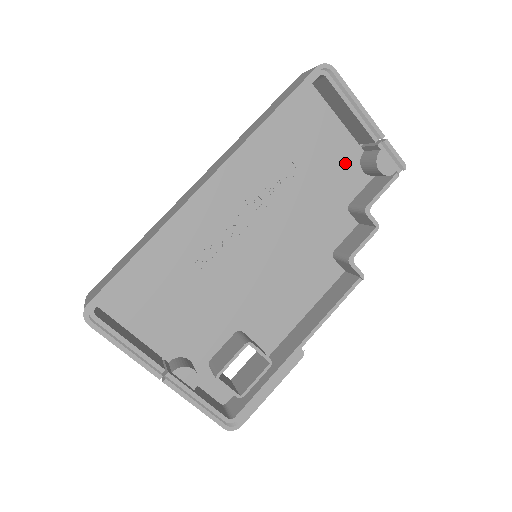
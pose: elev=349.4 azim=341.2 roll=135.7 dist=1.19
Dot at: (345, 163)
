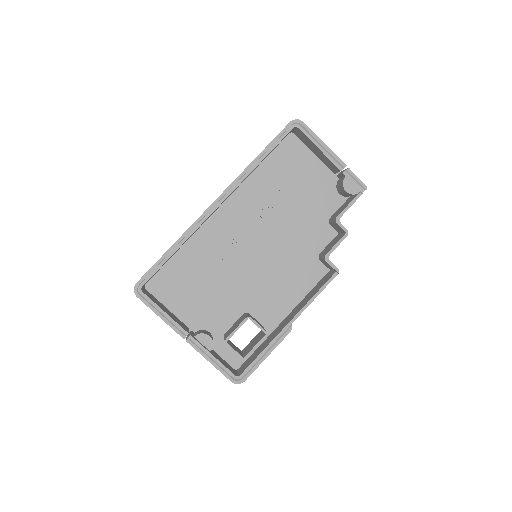
Dot at: (324, 188)
